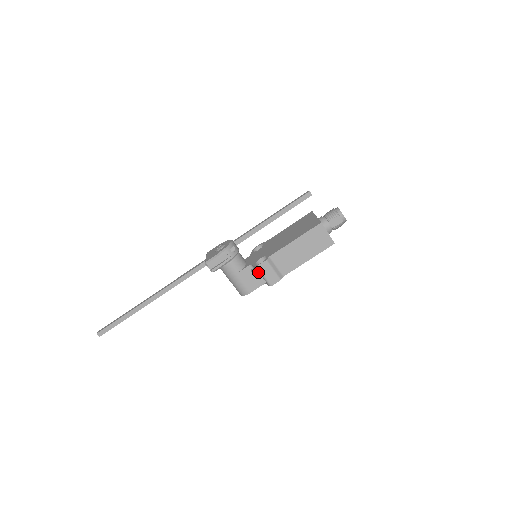
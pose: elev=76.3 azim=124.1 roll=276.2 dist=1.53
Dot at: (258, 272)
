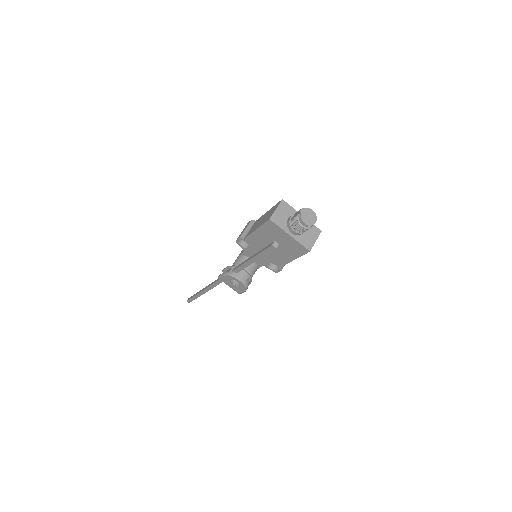
Dot at: (276, 266)
